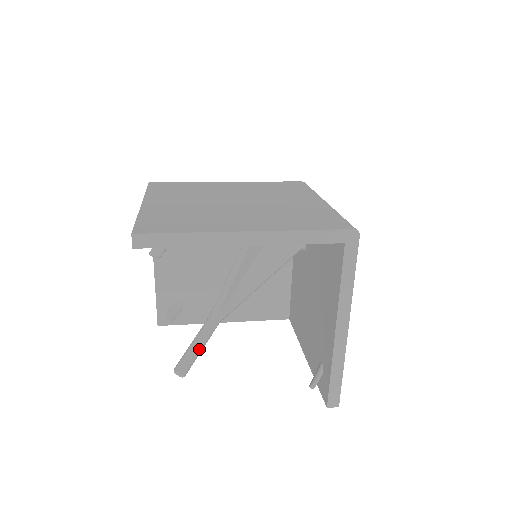
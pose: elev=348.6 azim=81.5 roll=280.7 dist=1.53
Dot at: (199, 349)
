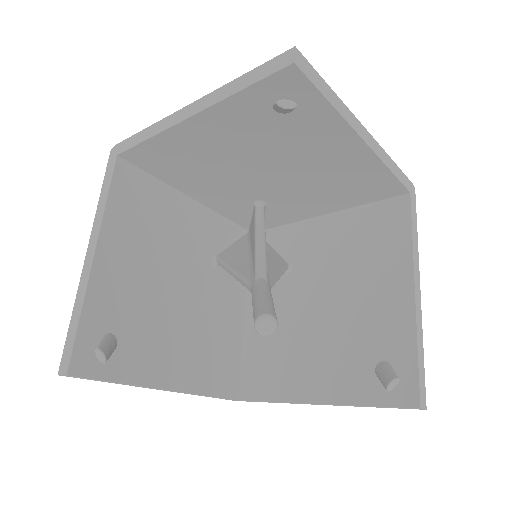
Dot at: (273, 303)
